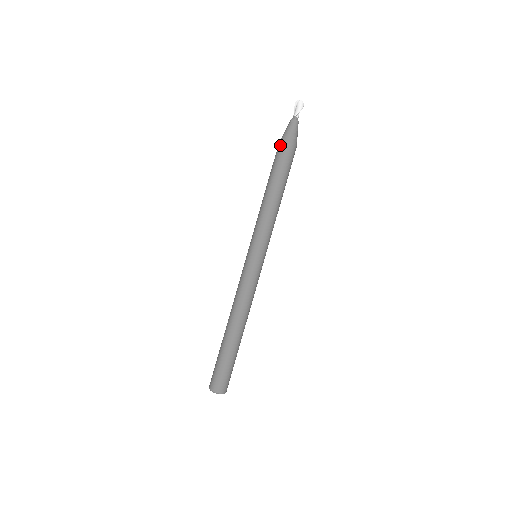
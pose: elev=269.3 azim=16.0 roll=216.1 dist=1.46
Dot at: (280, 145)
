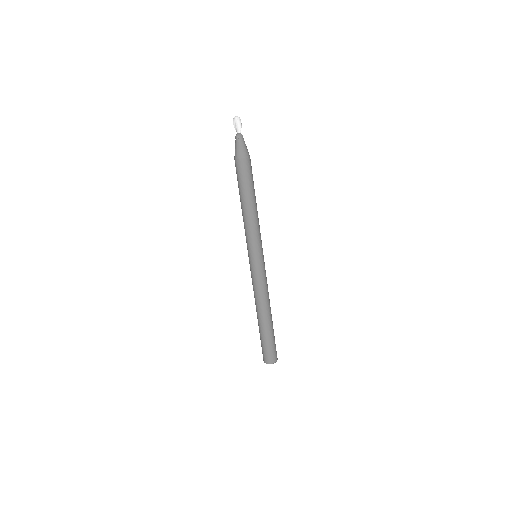
Dot at: (239, 163)
